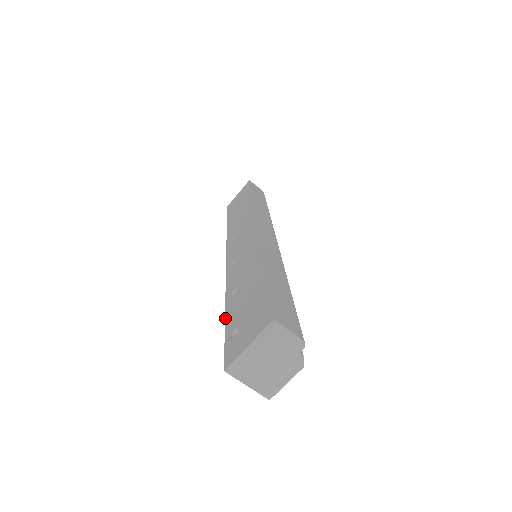
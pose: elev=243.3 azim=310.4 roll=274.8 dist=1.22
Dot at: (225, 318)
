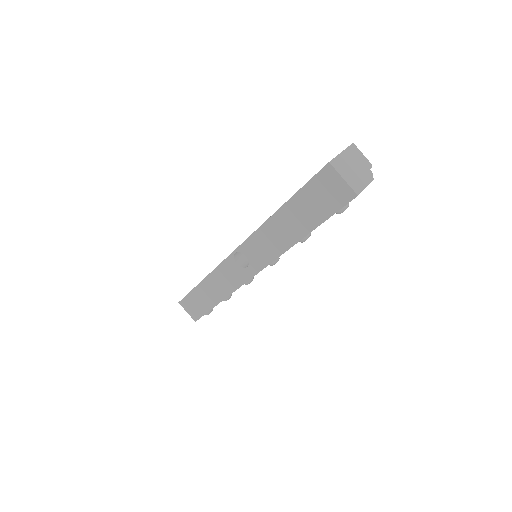
Dot at: occluded
